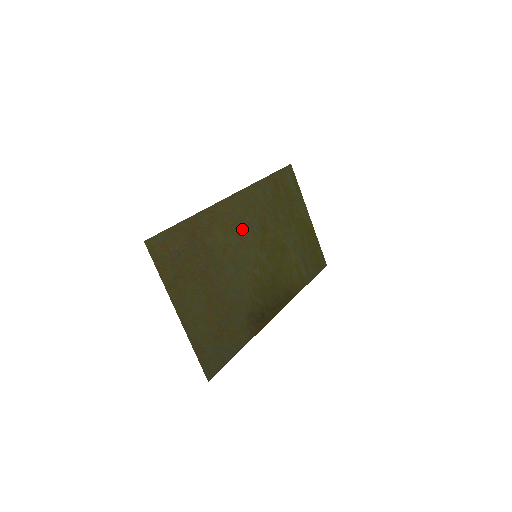
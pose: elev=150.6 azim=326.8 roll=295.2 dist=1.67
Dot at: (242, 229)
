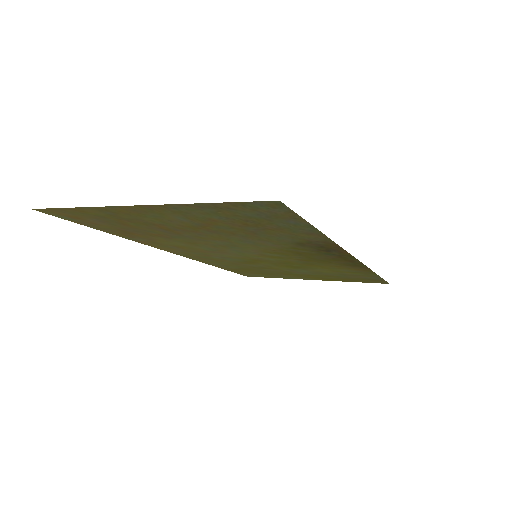
Dot at: (212, 254)
